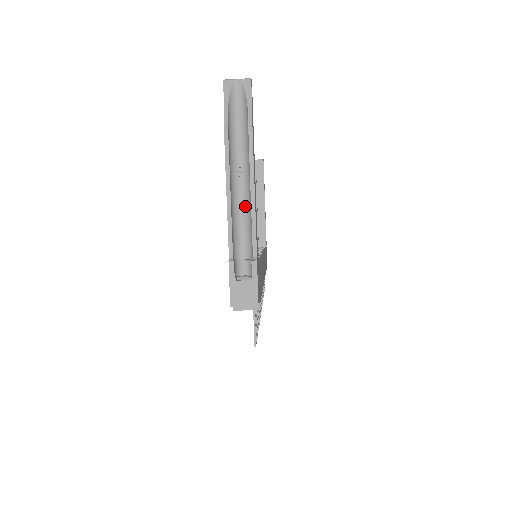
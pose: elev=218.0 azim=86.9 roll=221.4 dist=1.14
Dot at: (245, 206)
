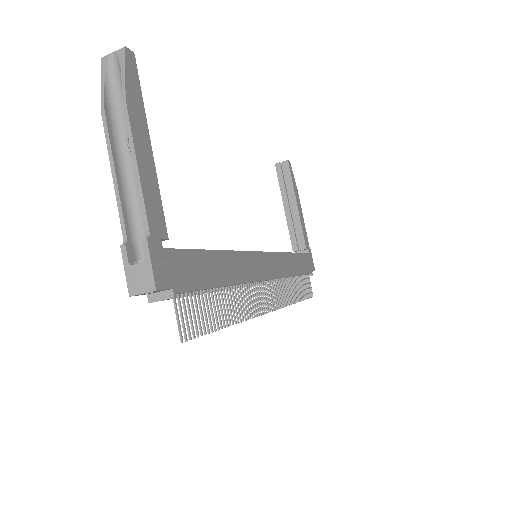
Dot at: occluded
